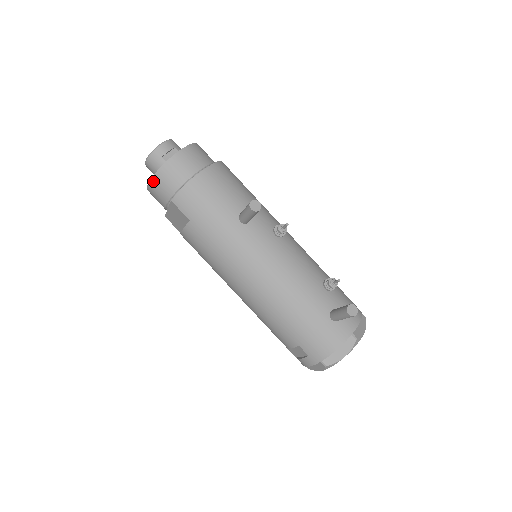
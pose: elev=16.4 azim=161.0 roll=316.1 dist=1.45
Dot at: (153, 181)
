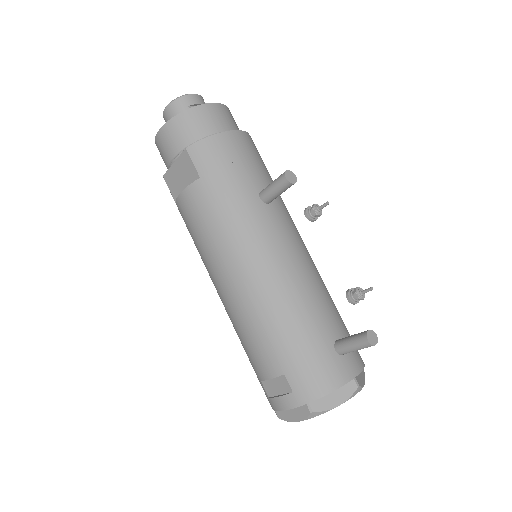
Dot at: (171, 123)
